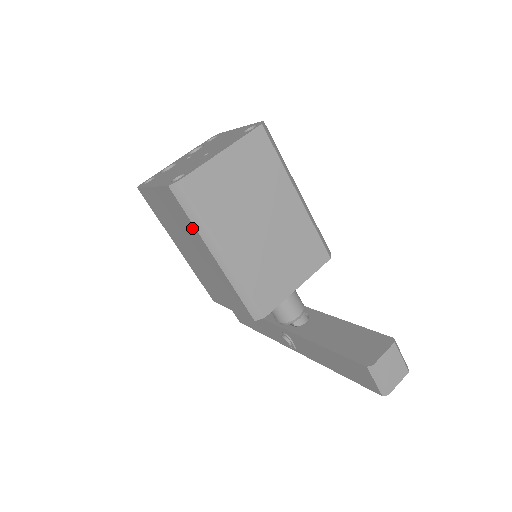
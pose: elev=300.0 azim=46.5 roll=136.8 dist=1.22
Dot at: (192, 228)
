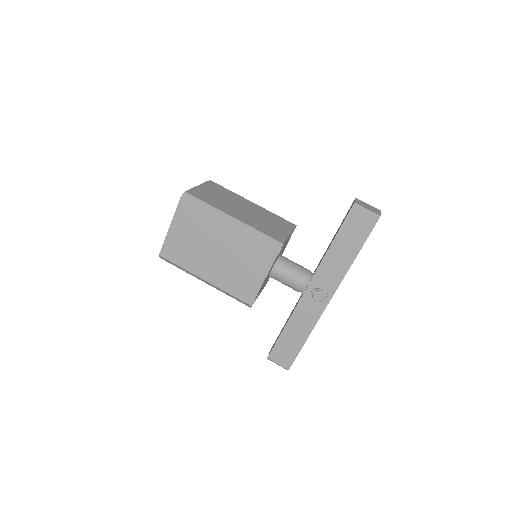
Dot at: (206, 217)
